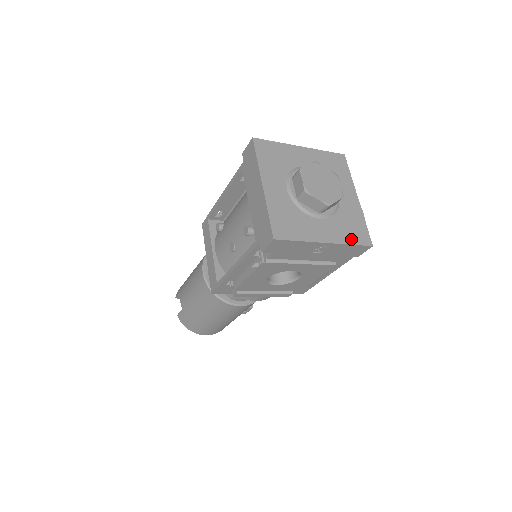
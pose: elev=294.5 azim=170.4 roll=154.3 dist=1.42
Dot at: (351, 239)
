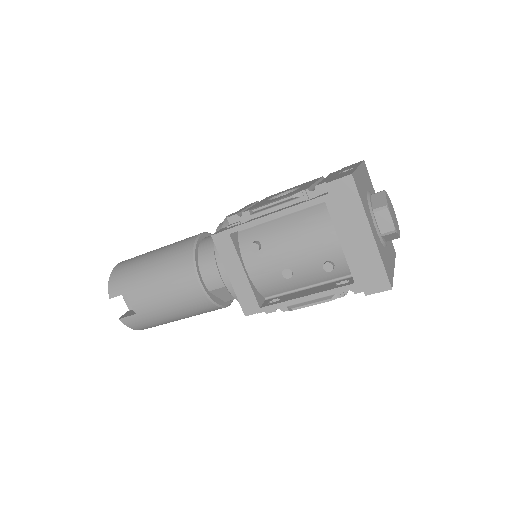
Dot at: (393, 255)
